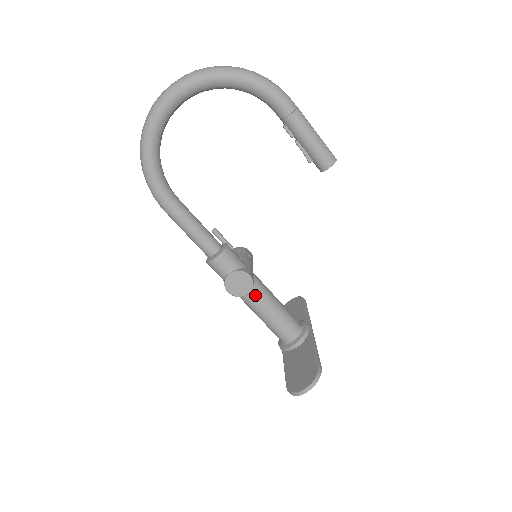
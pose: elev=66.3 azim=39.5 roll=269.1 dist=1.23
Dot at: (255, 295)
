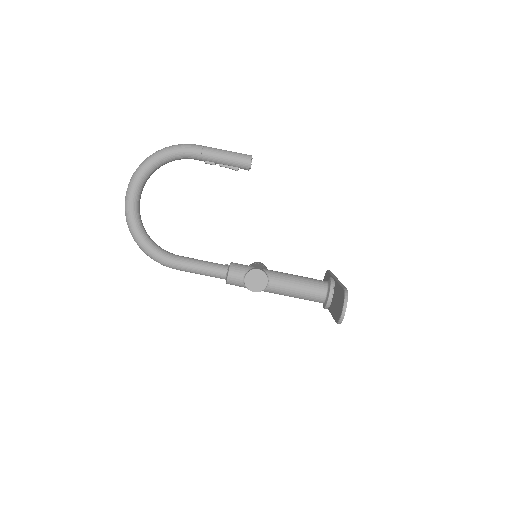
Dot at: (273, 281)
